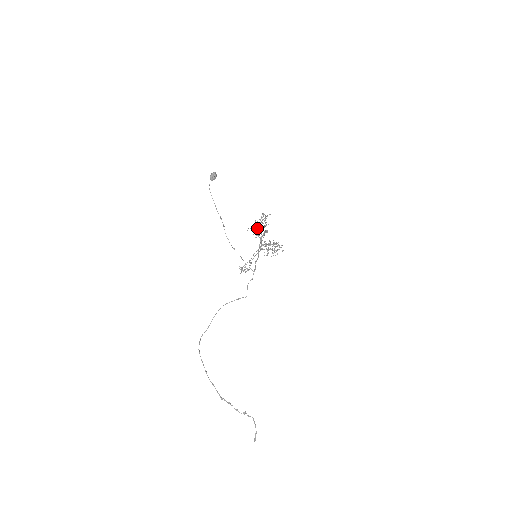
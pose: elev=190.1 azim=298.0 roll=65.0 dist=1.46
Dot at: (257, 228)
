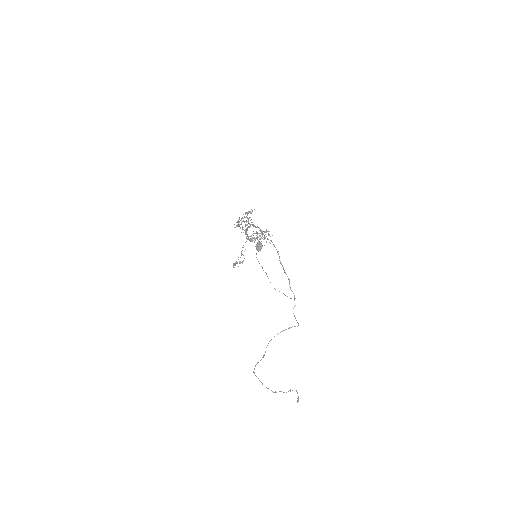
Dot at: (238, 220)
